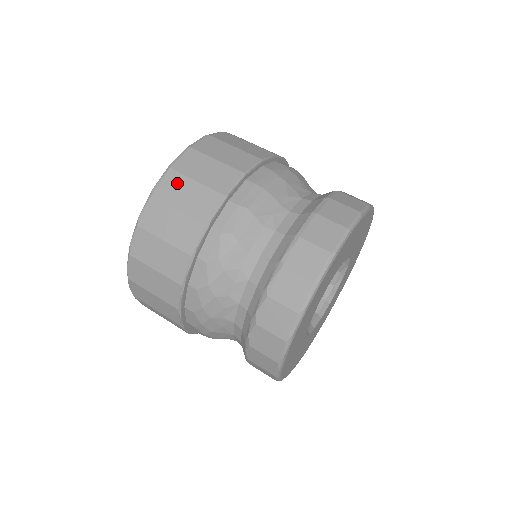
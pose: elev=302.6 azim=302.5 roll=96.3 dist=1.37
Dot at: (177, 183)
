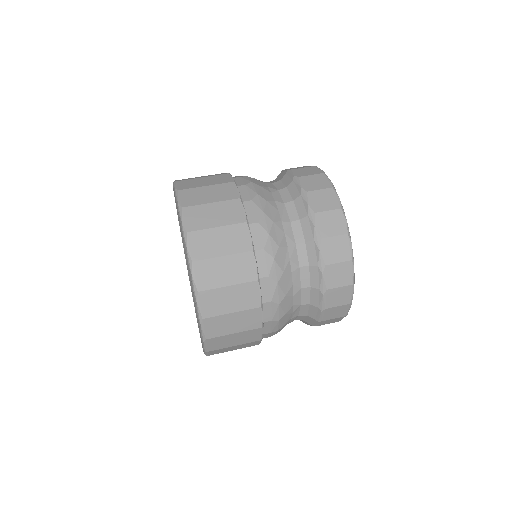
Dot at: occluded
